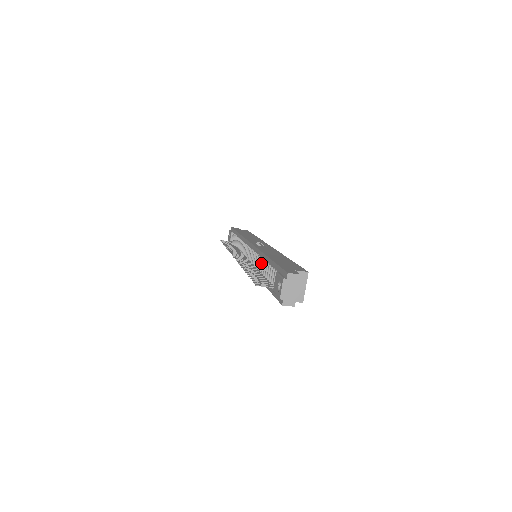
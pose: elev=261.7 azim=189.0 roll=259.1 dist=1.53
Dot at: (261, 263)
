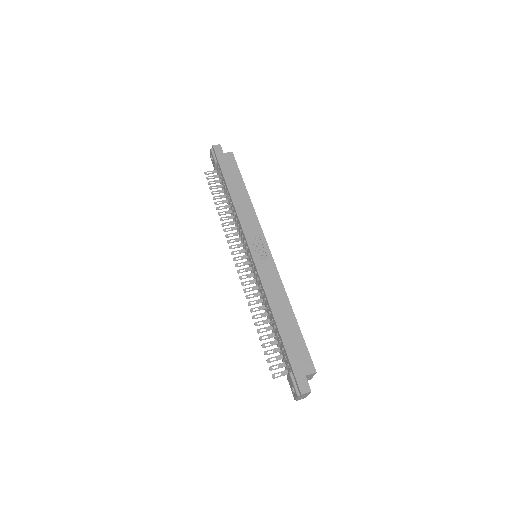
Dot at: (269, 315)
